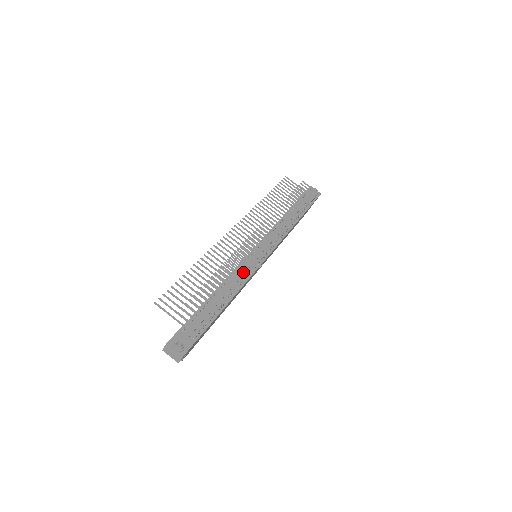
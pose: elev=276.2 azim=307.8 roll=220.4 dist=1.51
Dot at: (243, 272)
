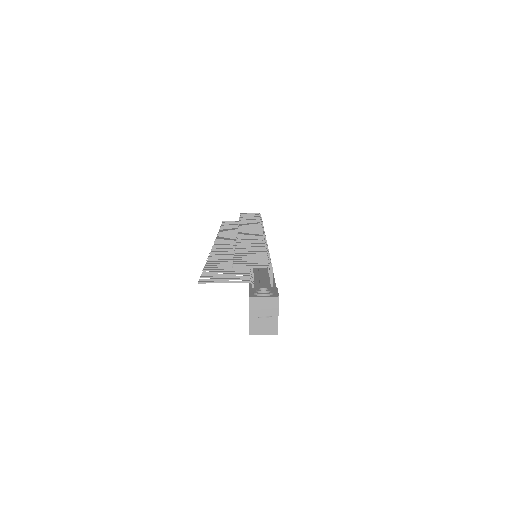
Dot at: occluded
